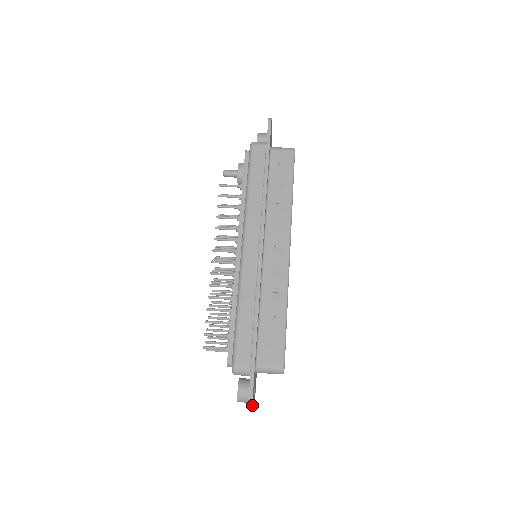
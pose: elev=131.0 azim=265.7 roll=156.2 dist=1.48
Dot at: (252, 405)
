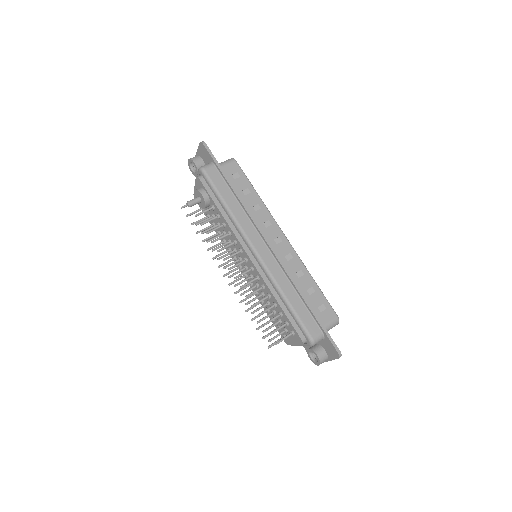
Dot at: (340, 356)
